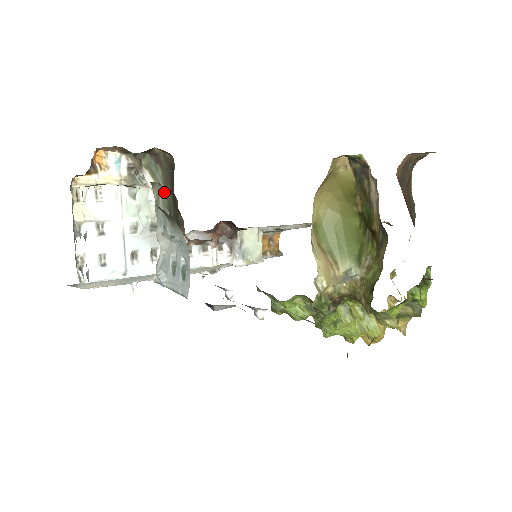
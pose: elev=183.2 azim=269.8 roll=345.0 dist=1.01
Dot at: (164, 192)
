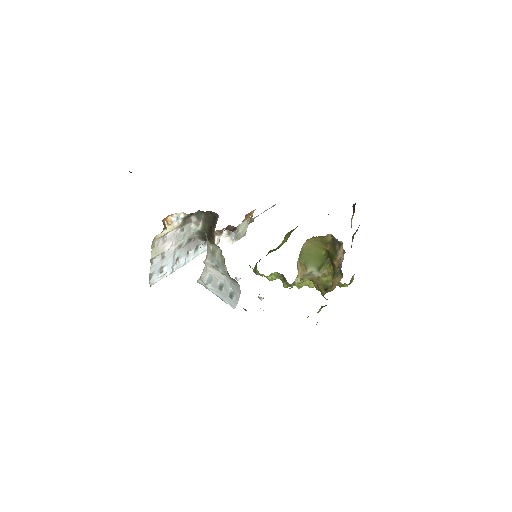
Dot at: (202, 224)
